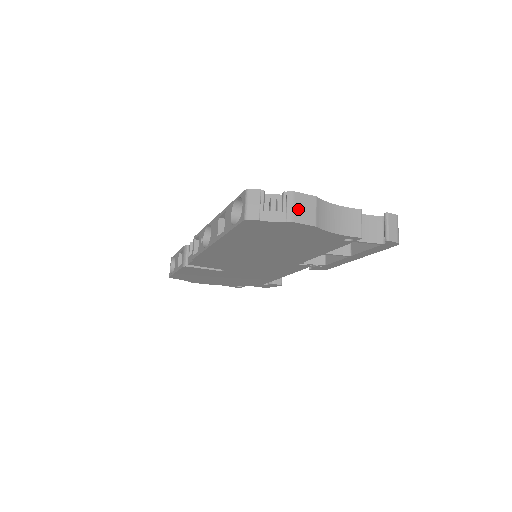
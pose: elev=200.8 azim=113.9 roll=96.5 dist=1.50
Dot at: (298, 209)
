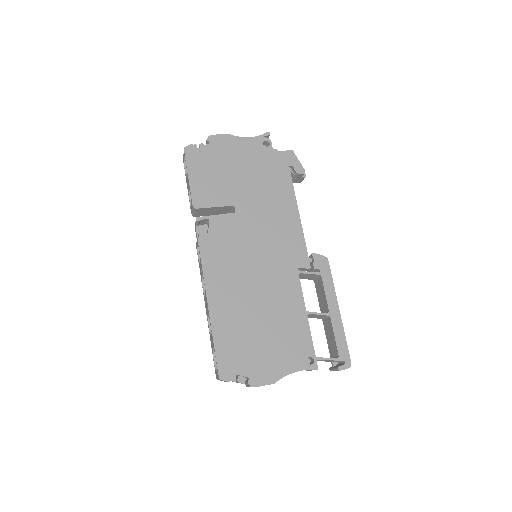
Dot at: occluded
